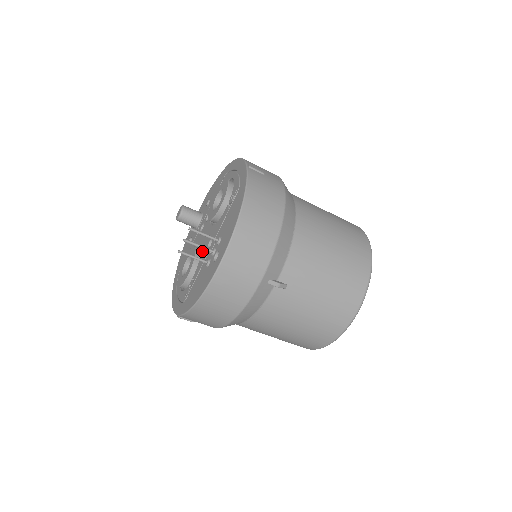
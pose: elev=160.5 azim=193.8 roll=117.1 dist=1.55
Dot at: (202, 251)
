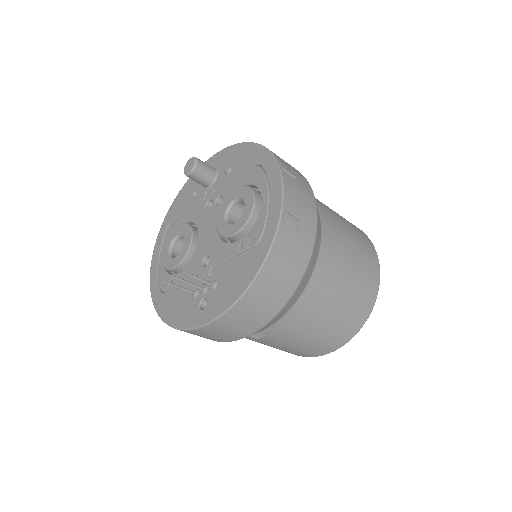
Dot at: (196, 253)
